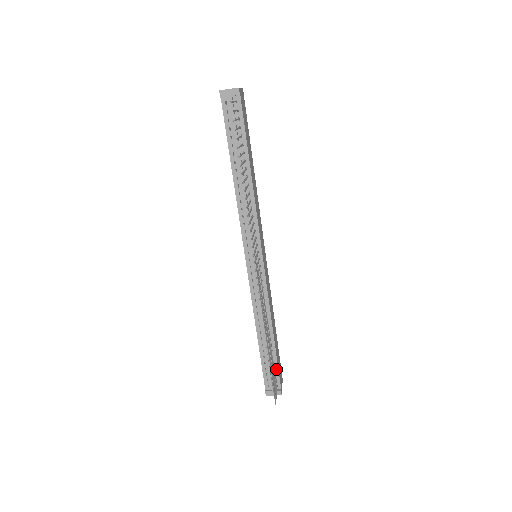
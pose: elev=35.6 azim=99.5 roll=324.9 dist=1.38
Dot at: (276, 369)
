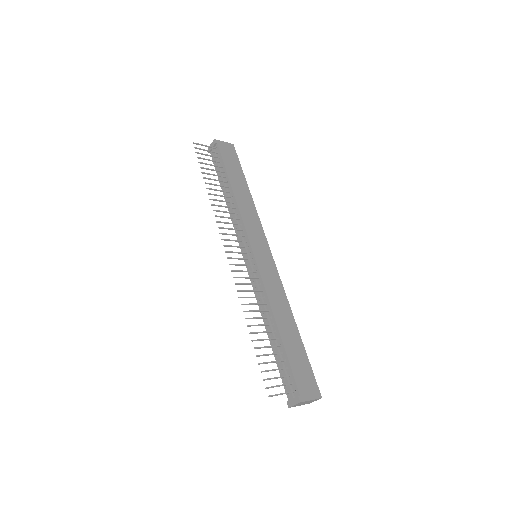
Dot at: (289, 369)
